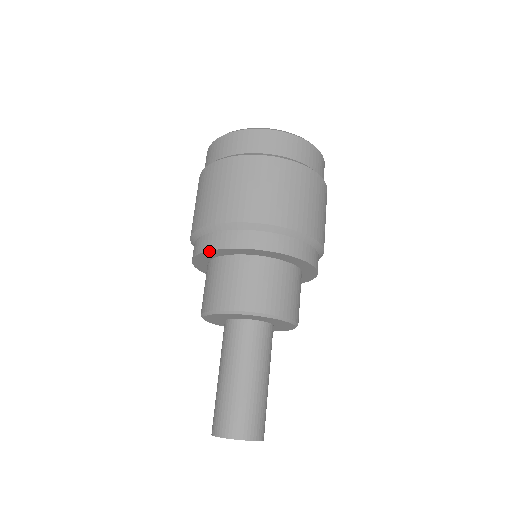
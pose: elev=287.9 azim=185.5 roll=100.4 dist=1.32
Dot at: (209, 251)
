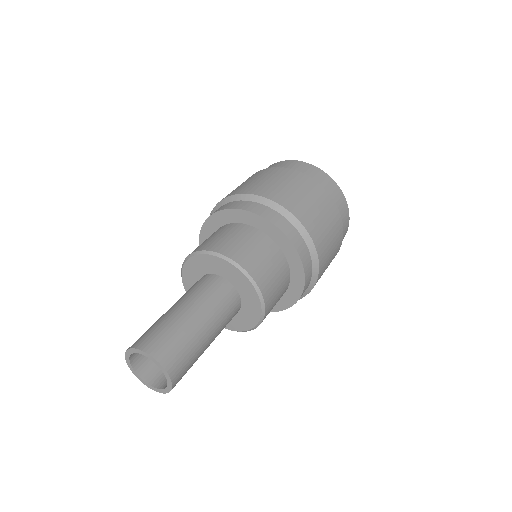
Dot at: (201, 234)
